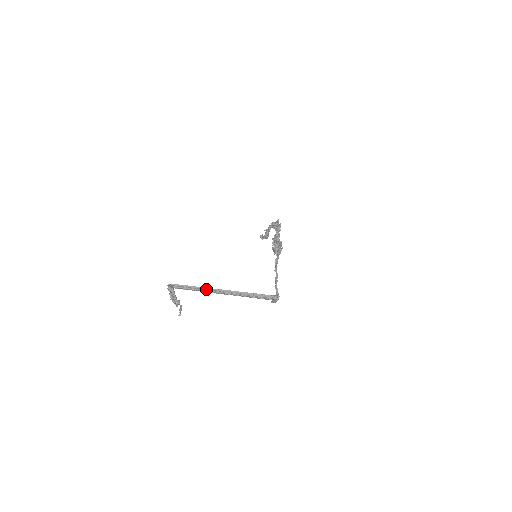
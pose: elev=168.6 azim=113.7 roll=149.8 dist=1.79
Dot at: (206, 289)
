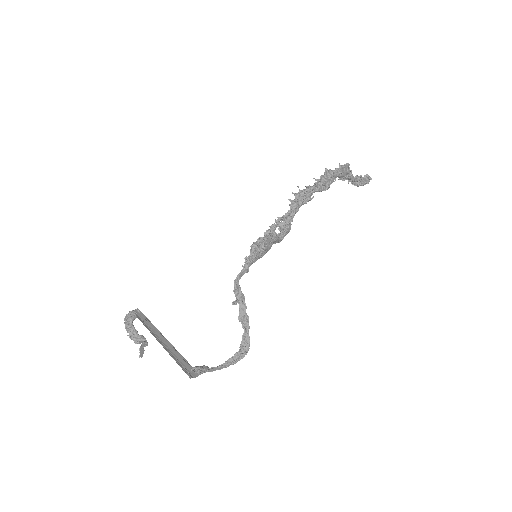
Dot at: (151, 328)
